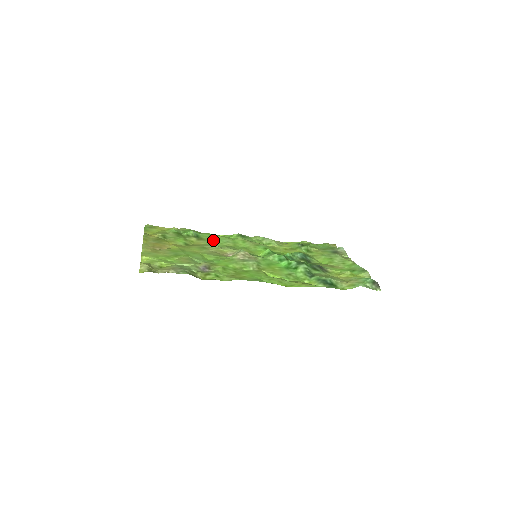
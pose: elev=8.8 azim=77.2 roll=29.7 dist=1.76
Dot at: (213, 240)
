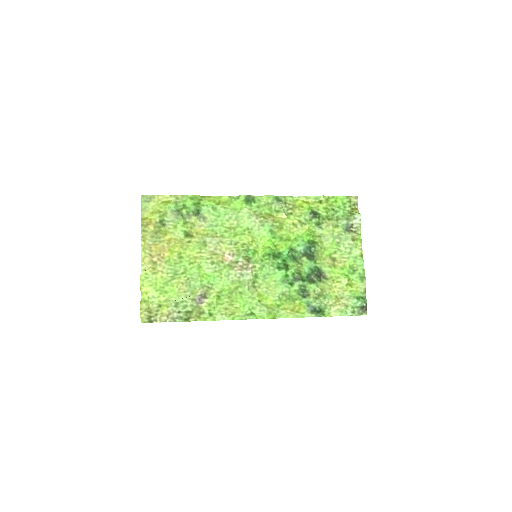
Dot at: (215, 219)
